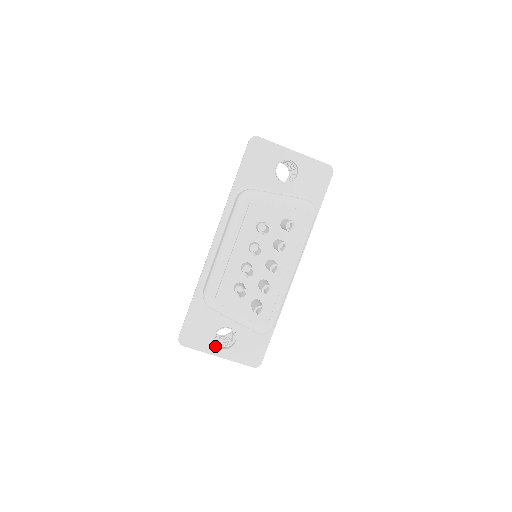
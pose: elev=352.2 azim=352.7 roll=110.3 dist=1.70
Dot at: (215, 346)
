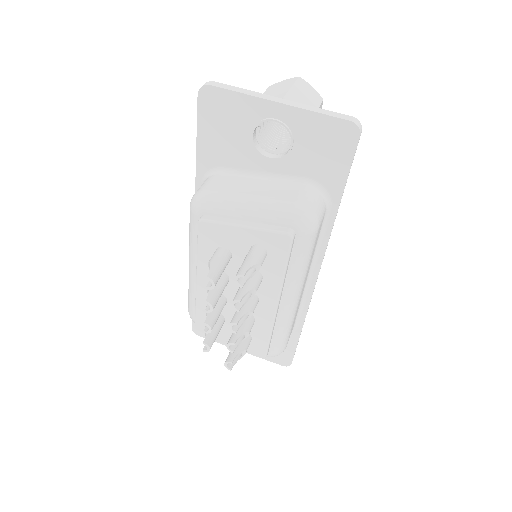
Dot at: occluded
